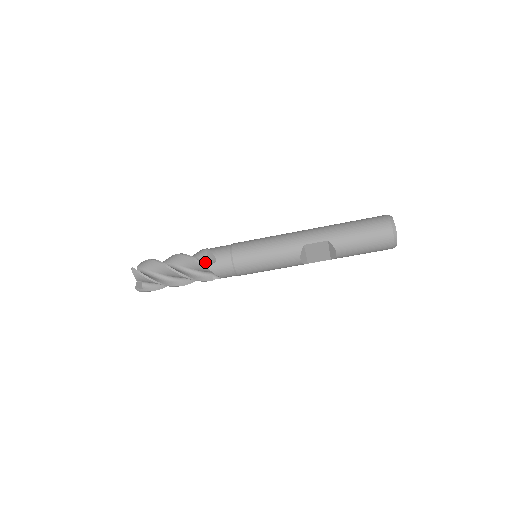
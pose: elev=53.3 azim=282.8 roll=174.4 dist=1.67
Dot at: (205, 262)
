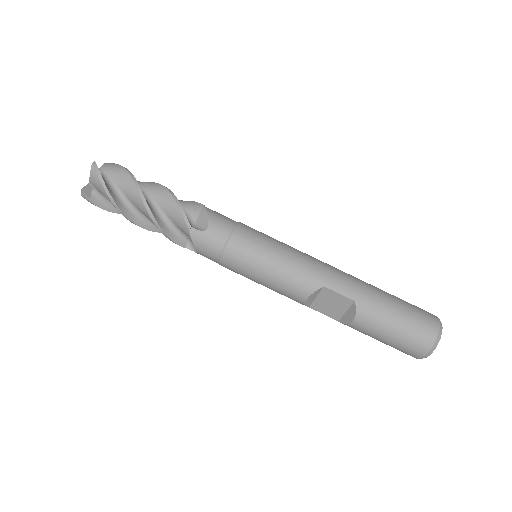
Dot at: (191, 221)
